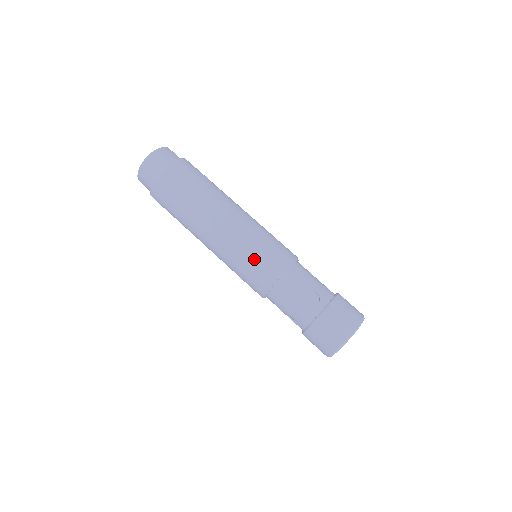
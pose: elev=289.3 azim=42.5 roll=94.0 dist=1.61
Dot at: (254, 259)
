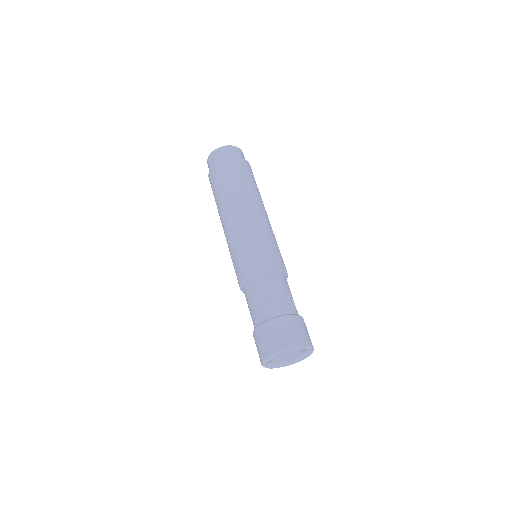
Dot at: (241, 254)
